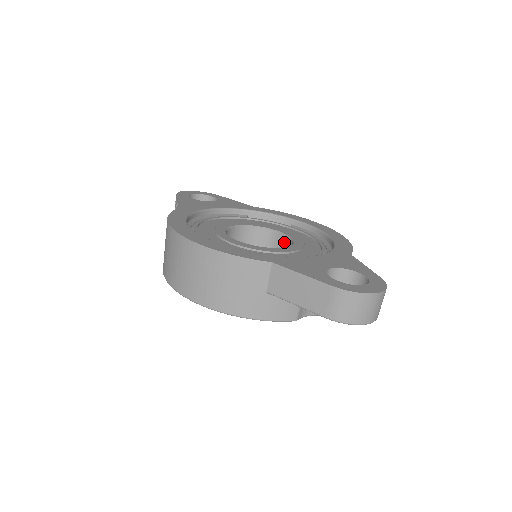
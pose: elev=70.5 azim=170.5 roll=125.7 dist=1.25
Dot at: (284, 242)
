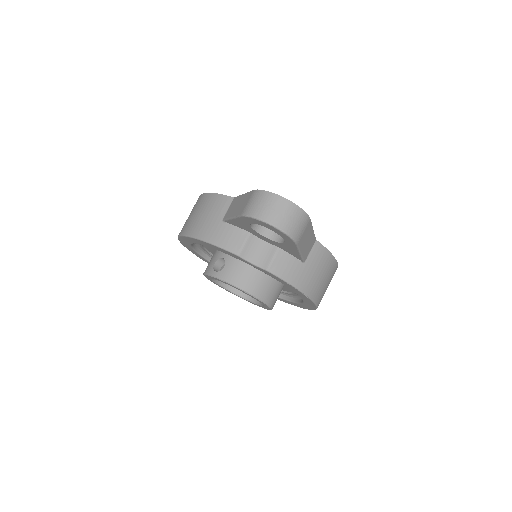
Dot at: occluded
